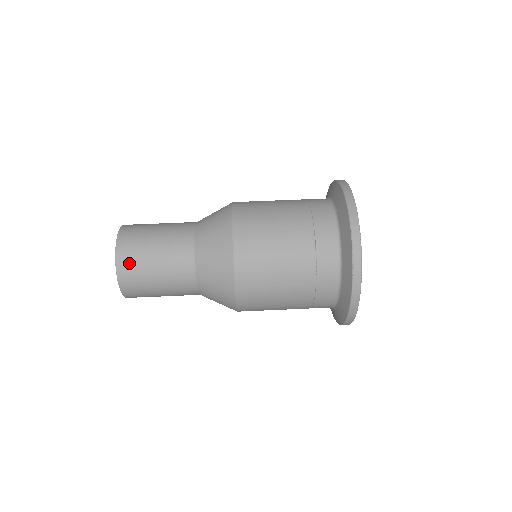
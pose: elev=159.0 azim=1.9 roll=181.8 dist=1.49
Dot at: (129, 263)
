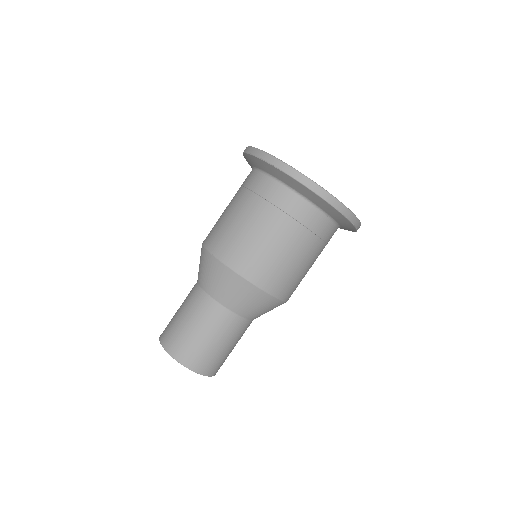
Dot at: (172, 340)
